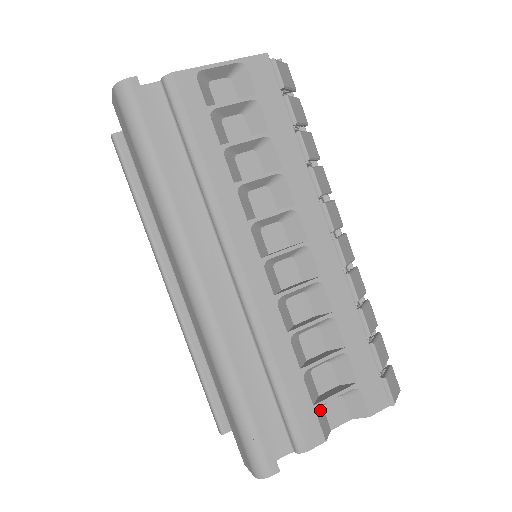
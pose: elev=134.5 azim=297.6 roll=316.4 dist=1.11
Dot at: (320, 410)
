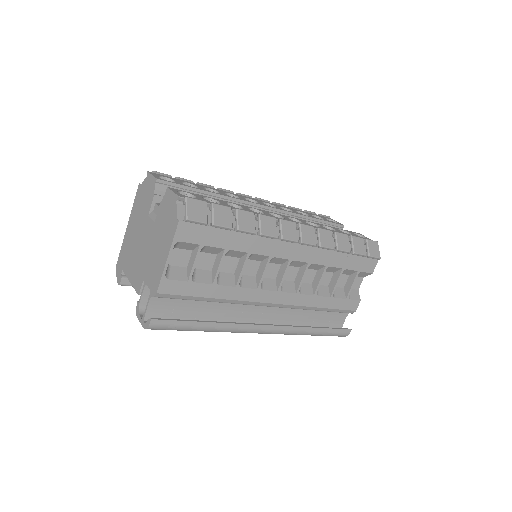
Dot at: occluded
